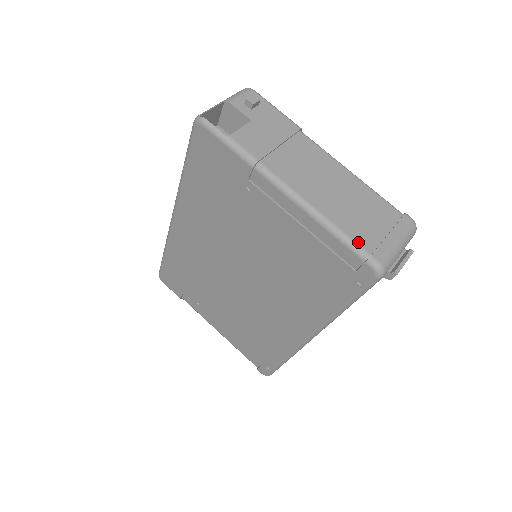
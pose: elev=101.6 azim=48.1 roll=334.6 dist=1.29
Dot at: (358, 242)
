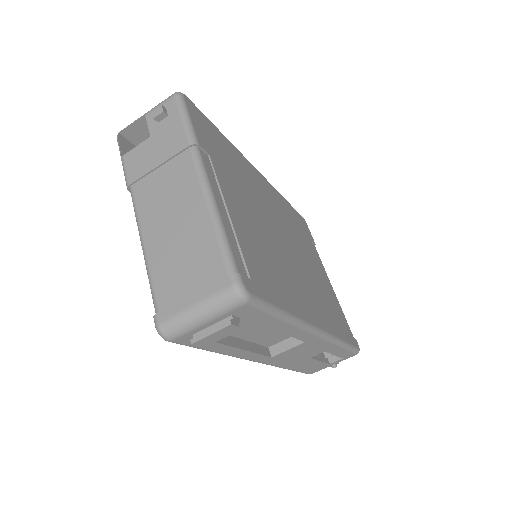
Dot at: (156, 295)
